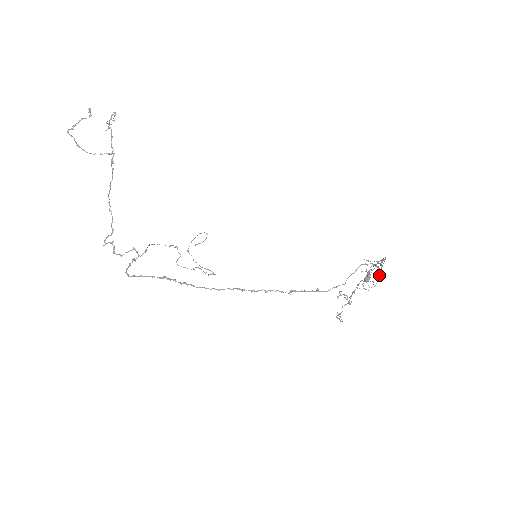
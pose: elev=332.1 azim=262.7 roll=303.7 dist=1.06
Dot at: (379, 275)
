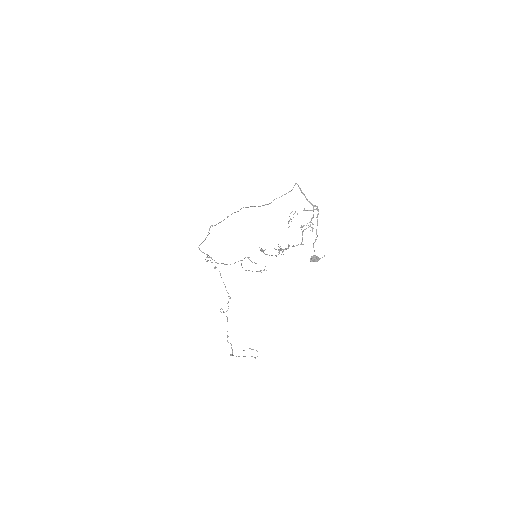
Dot at: occluded
